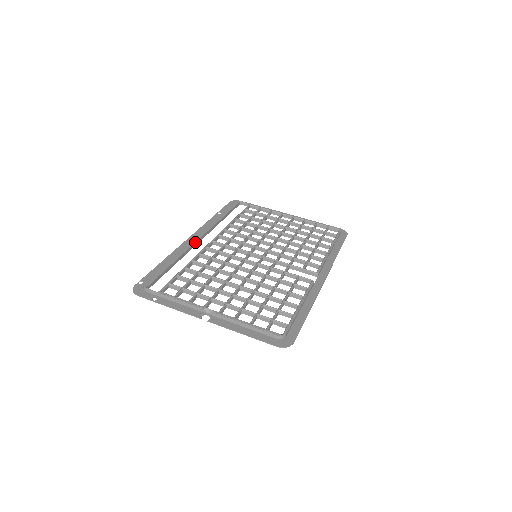
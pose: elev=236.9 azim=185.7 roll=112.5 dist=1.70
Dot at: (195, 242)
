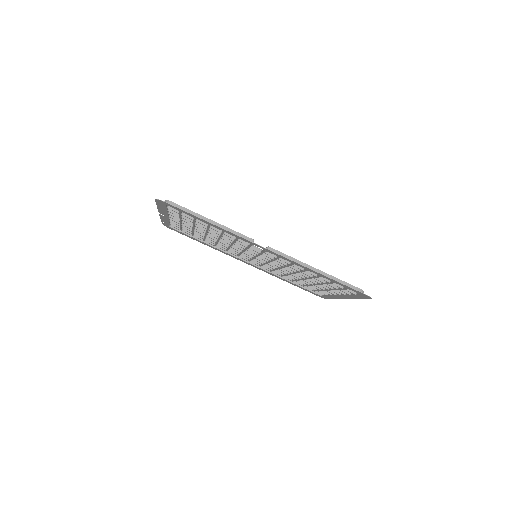
Dot at: occluded
